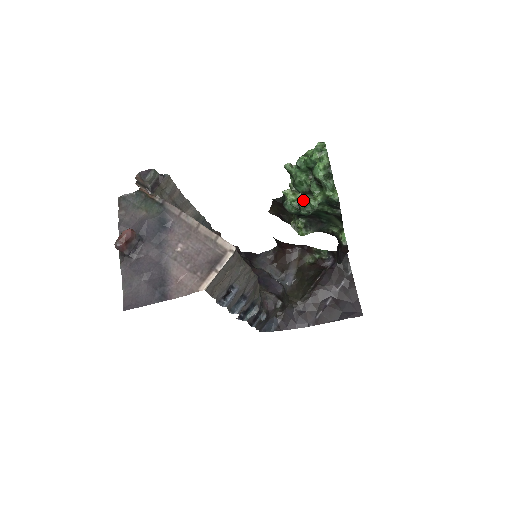
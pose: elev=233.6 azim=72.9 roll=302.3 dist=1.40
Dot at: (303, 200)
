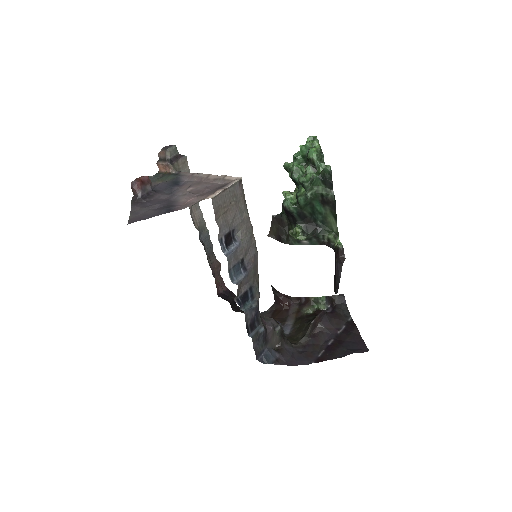
Dot at: (300, 177)
